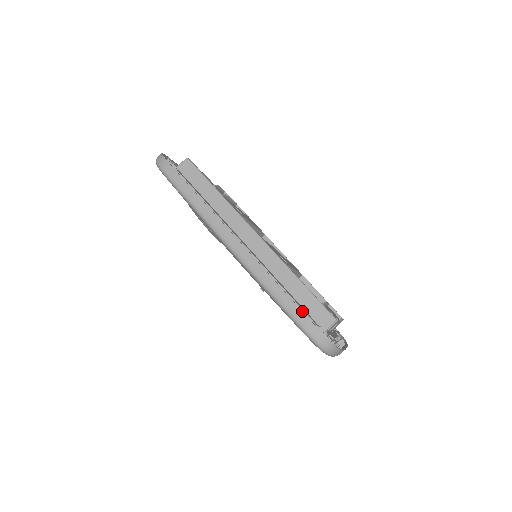
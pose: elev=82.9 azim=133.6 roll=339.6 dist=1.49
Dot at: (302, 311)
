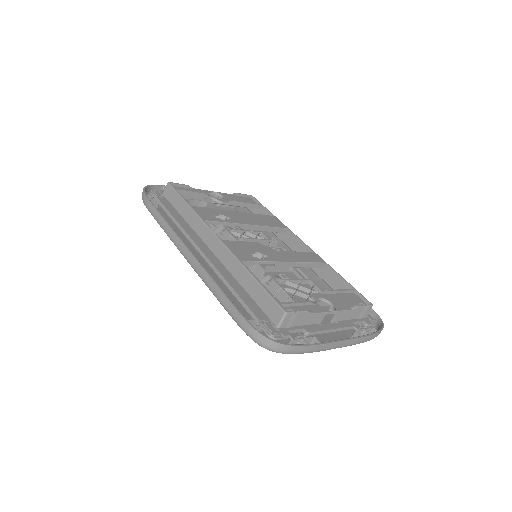
Dot at: (237, 310)
